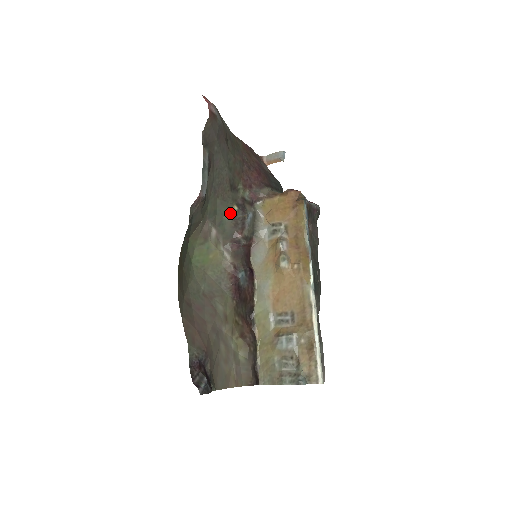
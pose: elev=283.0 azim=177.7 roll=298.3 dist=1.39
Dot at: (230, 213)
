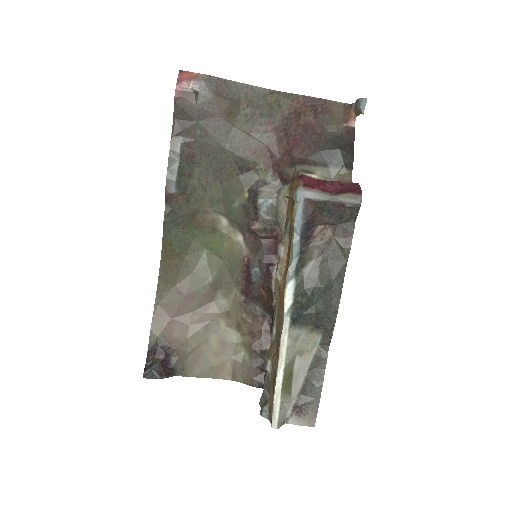
Dot at: (239, 201)
